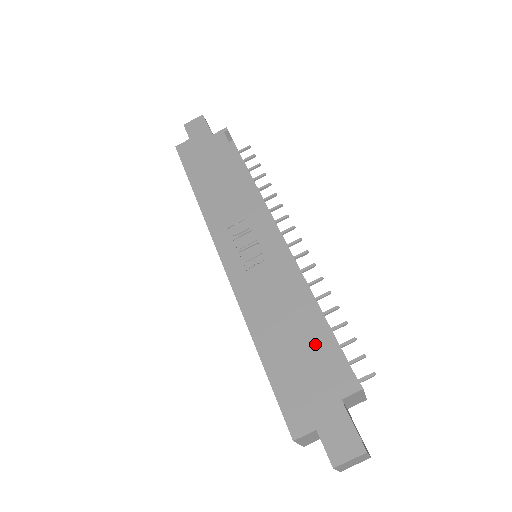
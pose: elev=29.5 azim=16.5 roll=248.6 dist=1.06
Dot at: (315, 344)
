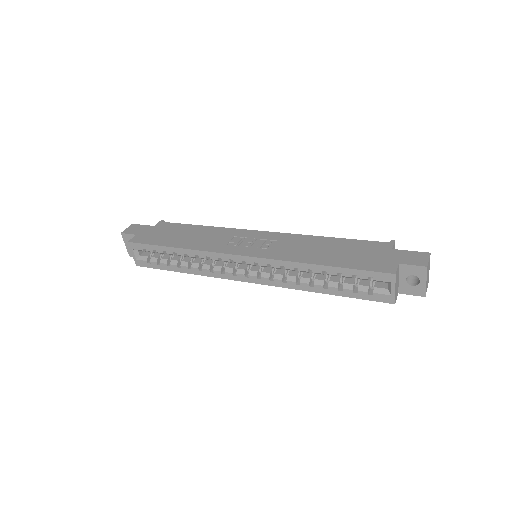
Dot at: (349, 244)
